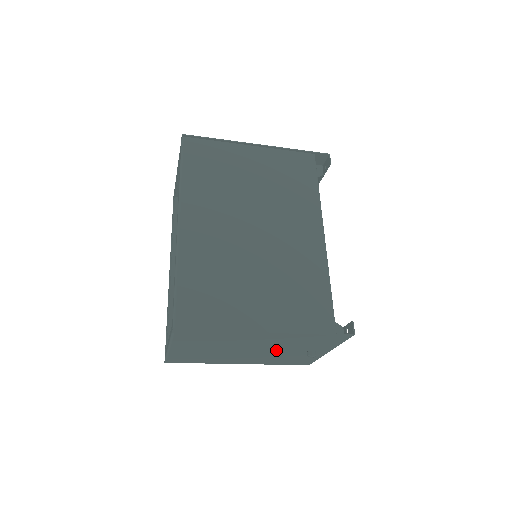
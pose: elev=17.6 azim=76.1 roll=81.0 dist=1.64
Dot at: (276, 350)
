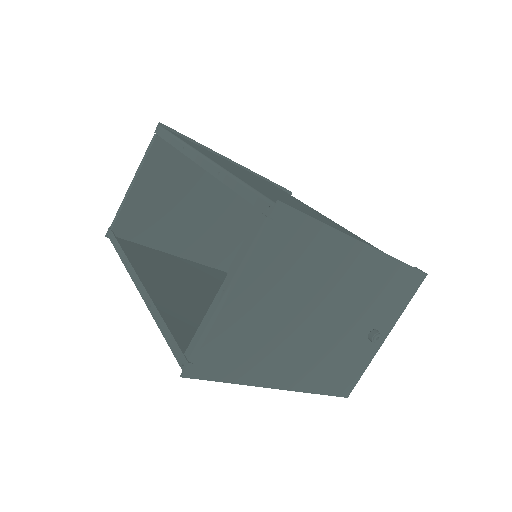
Dot at: (343, 323)
